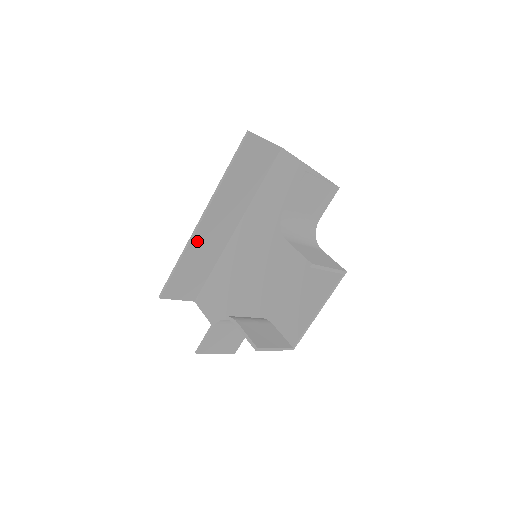
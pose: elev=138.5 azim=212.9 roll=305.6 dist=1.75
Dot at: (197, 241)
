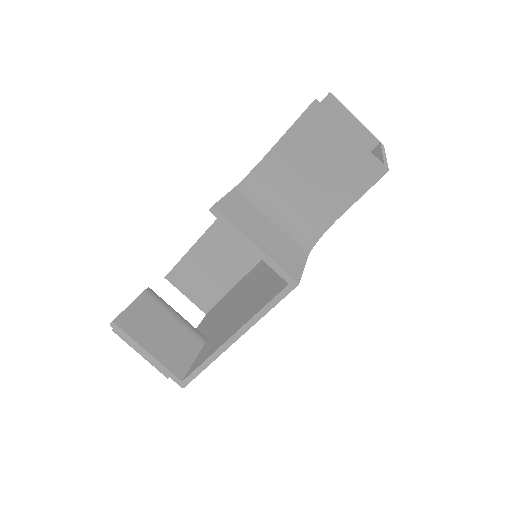
Dot at: occluded
